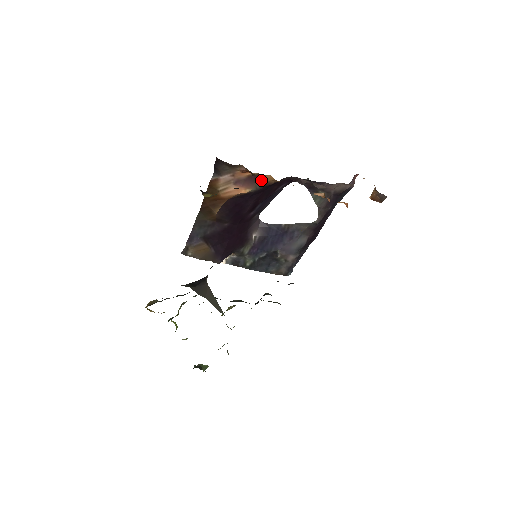
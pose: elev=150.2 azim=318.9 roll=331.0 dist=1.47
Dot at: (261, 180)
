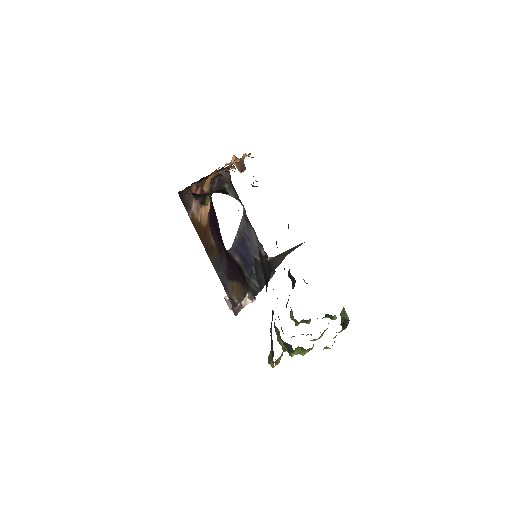
Dot at: (206, 189)
